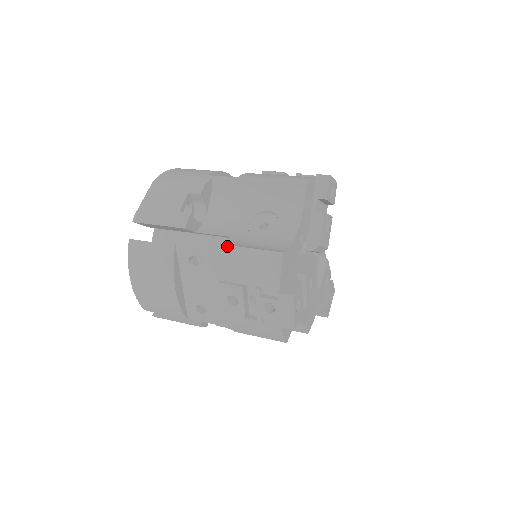
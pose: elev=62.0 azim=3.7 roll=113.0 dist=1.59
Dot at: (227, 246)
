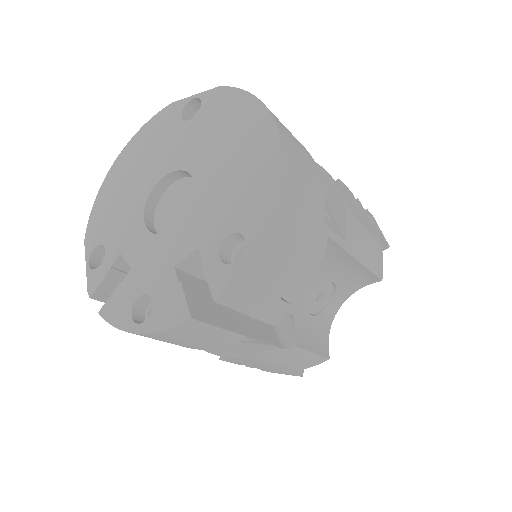
Dot at: (297, 348)
